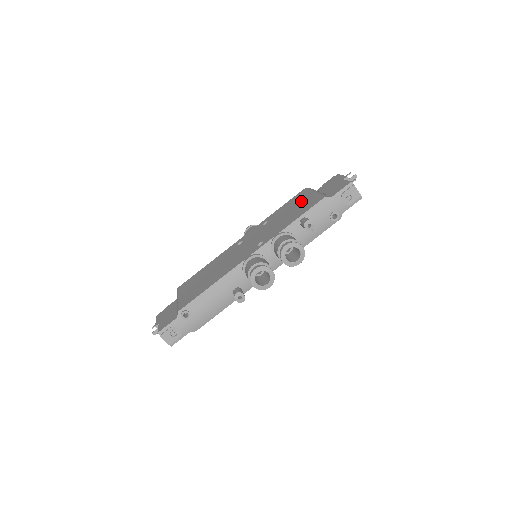
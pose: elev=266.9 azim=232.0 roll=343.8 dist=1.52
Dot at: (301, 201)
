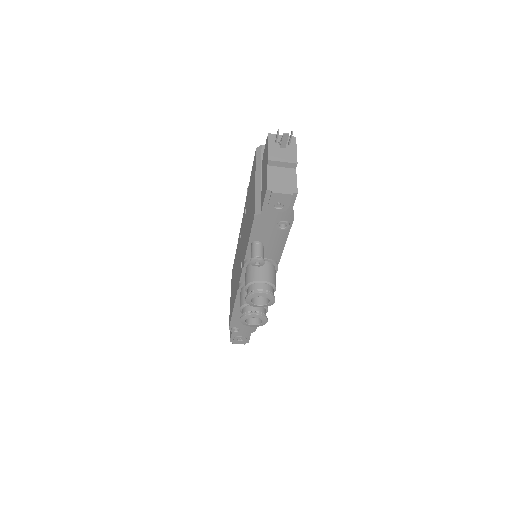
Dot at: (251, 193)
